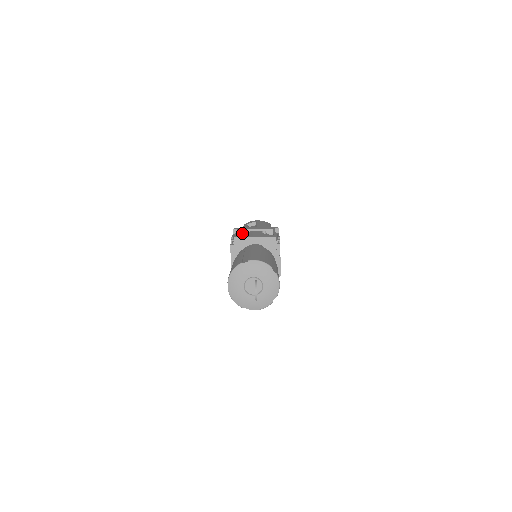
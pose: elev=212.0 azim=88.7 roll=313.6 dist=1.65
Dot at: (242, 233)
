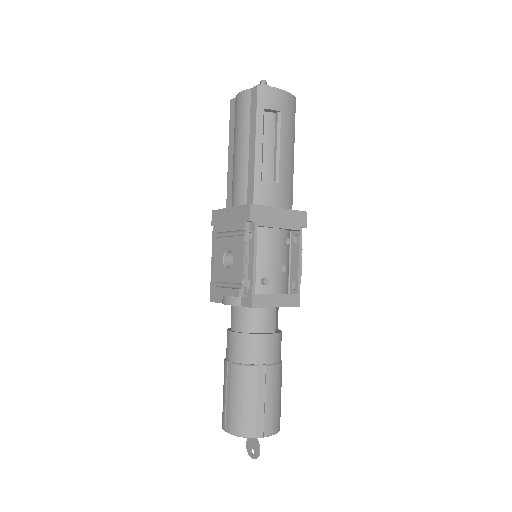
Dot at: (257, 226)
